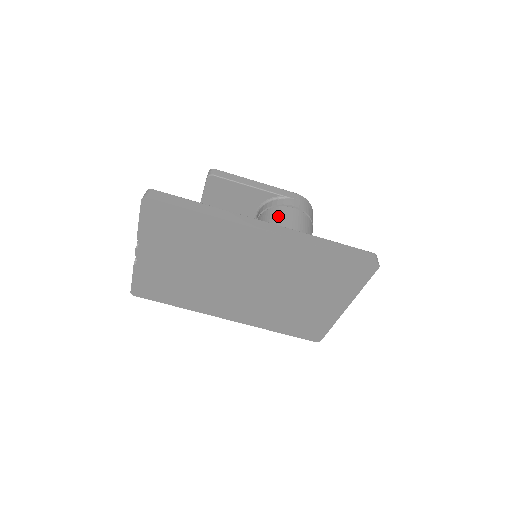
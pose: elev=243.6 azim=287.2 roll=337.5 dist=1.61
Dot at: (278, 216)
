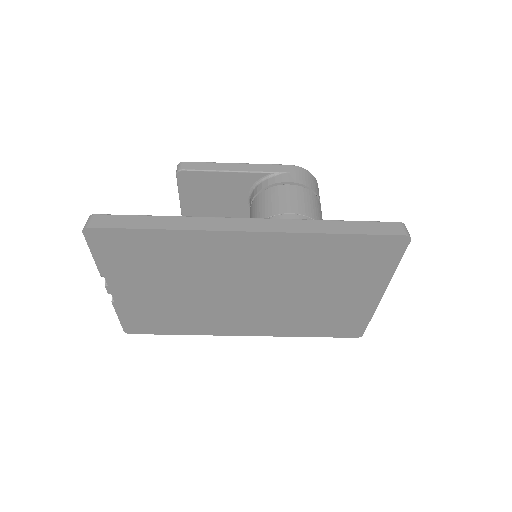
Dot at: (271, 200)
